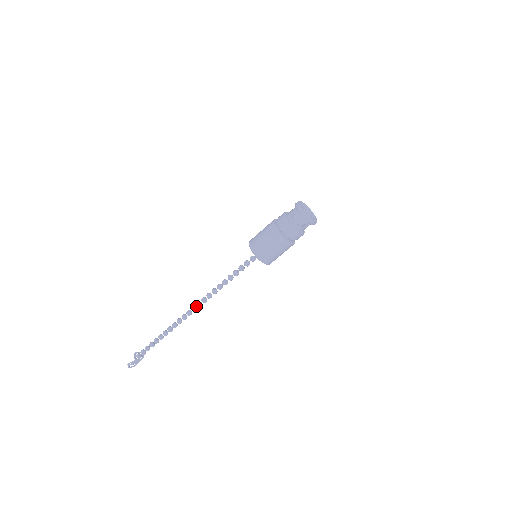
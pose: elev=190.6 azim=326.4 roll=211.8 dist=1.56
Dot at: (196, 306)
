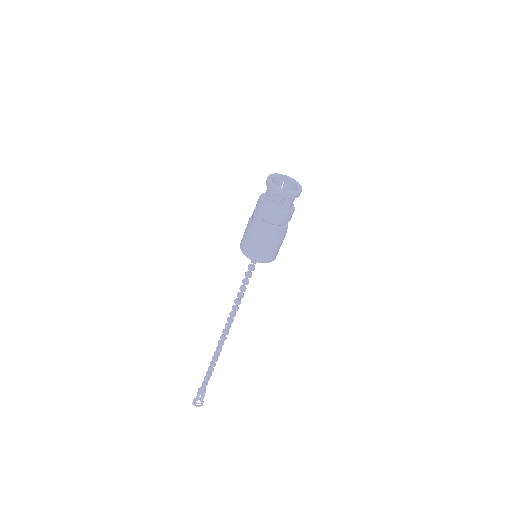
Dot at: (226, 329)
